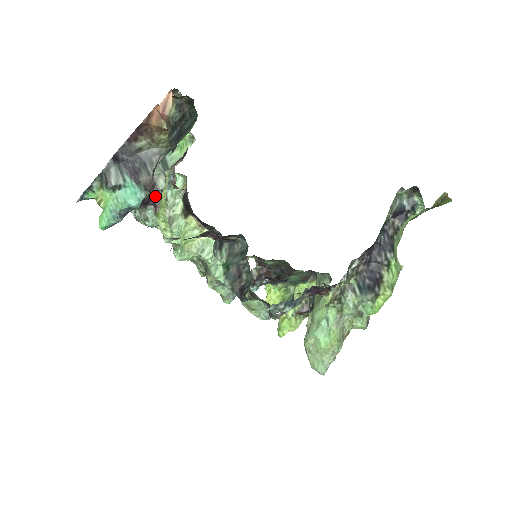
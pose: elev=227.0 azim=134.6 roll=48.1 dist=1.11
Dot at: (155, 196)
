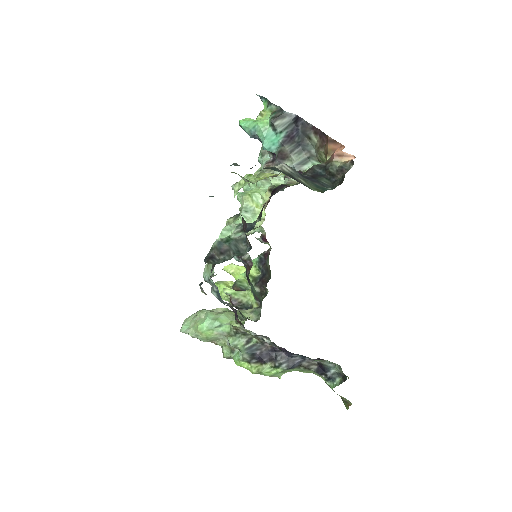
Dot at: occluded
